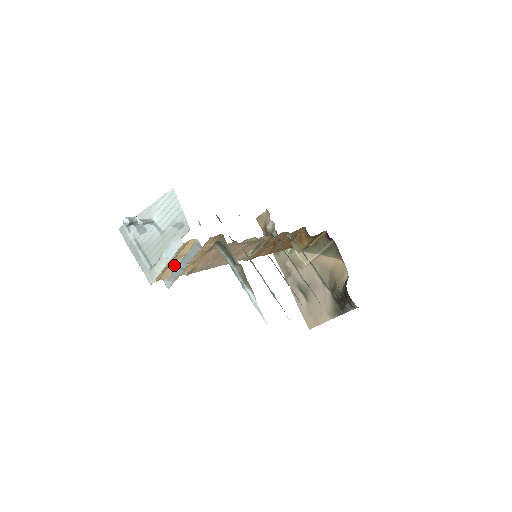
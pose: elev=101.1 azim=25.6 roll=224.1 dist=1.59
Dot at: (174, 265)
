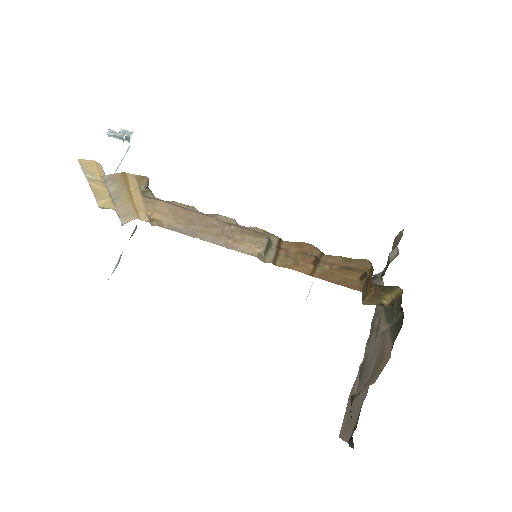
Dot at: occluded
